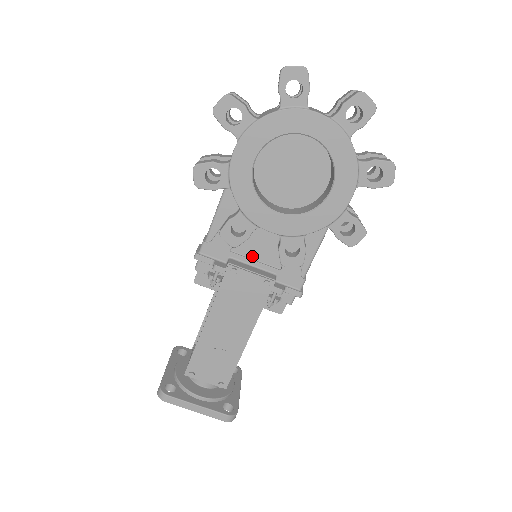
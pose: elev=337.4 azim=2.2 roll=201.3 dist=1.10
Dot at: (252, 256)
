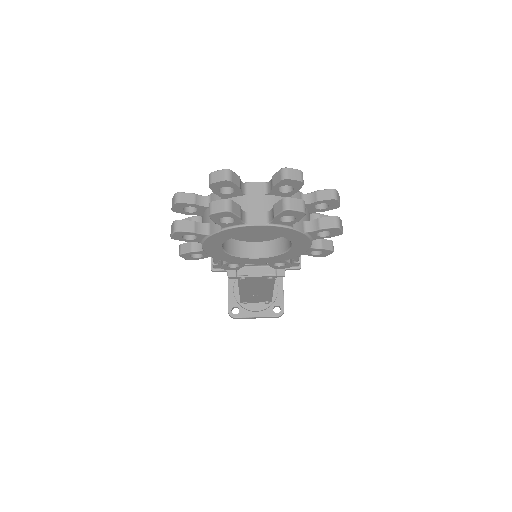
Dot at: occluded
